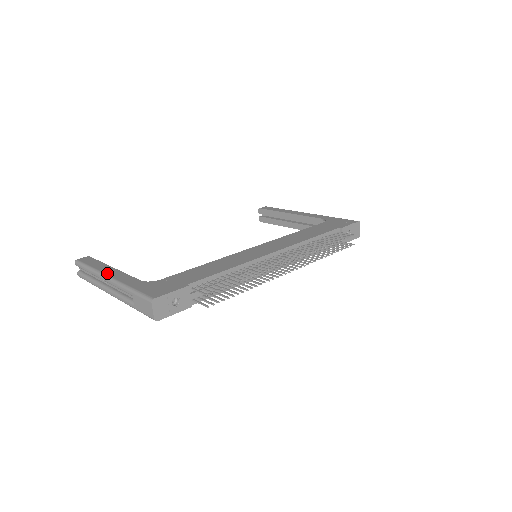
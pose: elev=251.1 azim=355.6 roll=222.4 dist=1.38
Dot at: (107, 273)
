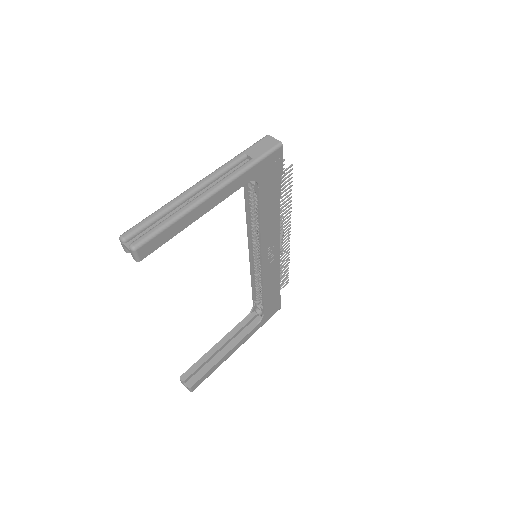
Dot at: occluded
